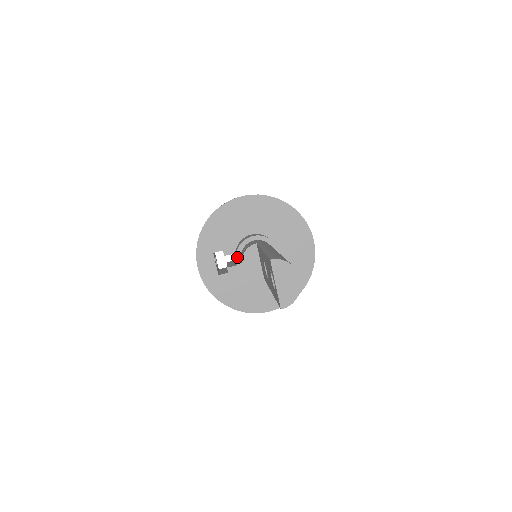
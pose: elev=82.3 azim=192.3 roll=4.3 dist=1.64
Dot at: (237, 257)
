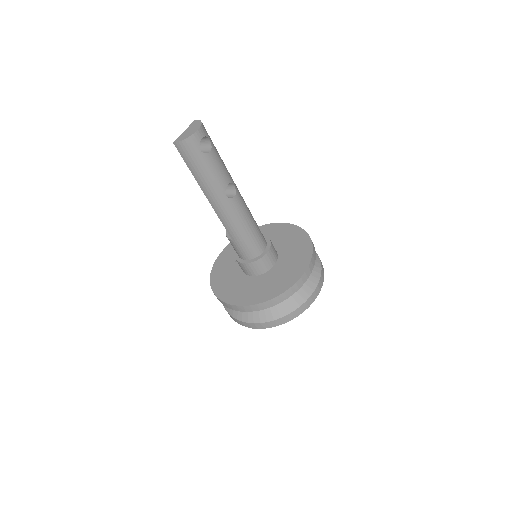
Dot at: occluded
